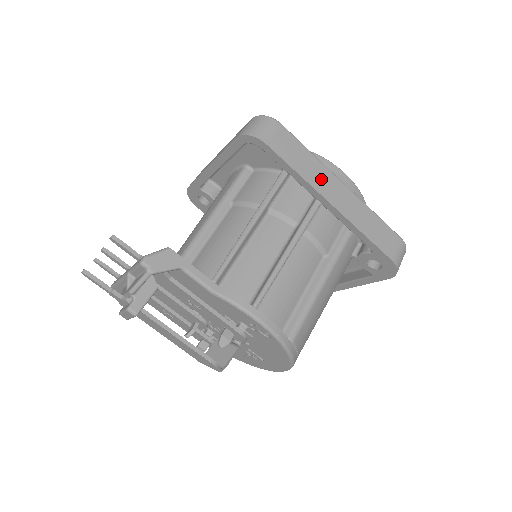
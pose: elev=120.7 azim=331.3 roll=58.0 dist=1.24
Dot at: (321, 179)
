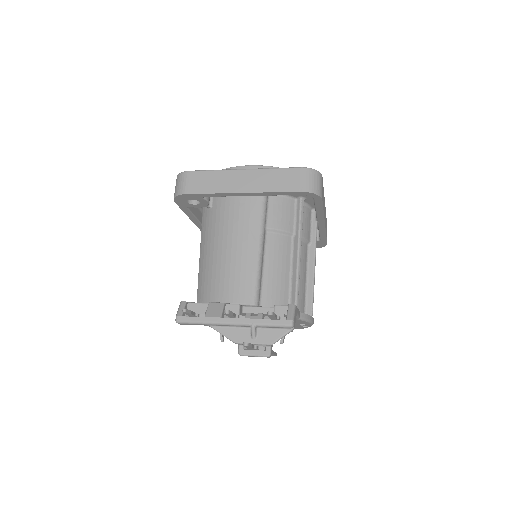
Dot at: (324, 208)
